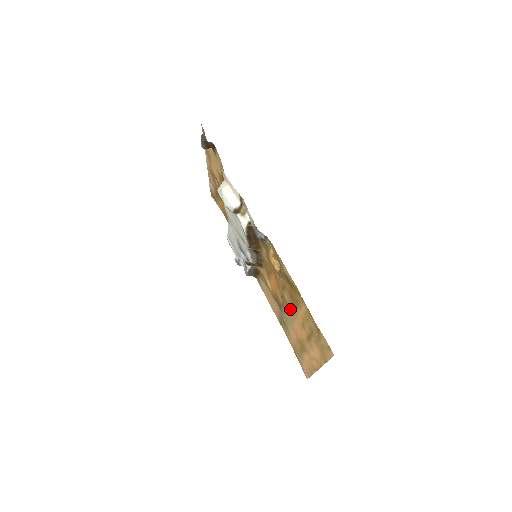
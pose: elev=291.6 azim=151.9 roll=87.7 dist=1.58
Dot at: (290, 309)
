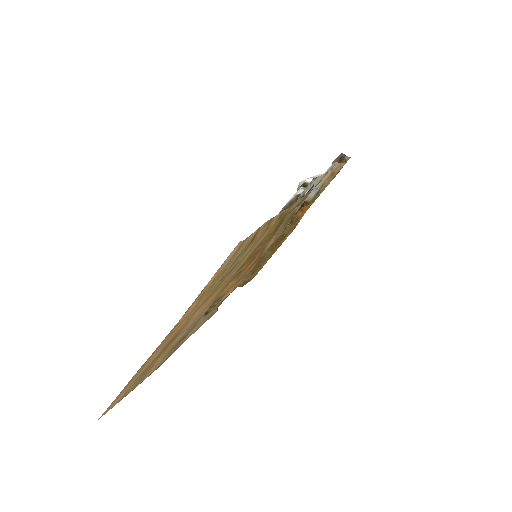
Dot at: (225, 286)
